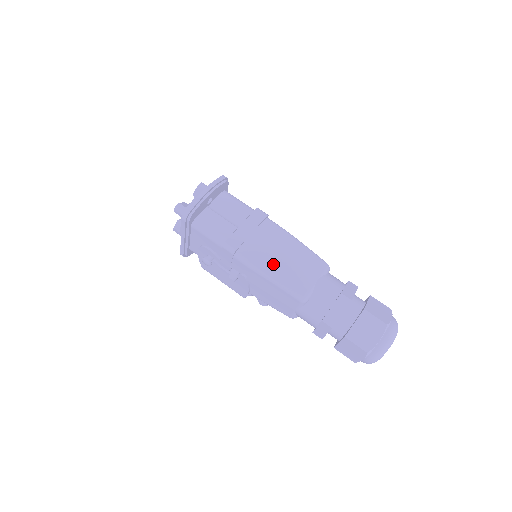
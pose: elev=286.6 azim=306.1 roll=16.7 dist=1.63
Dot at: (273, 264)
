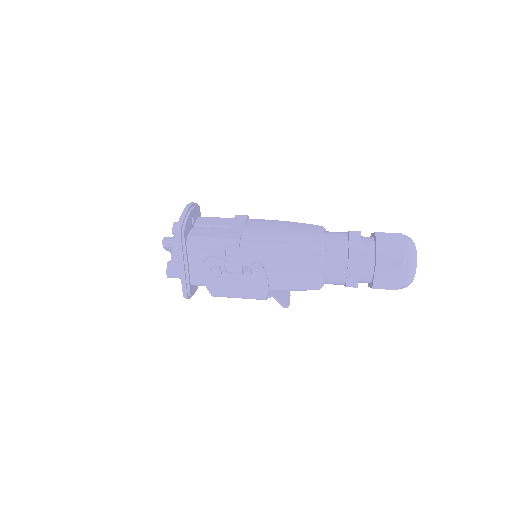
Dot at: (278, 237)
